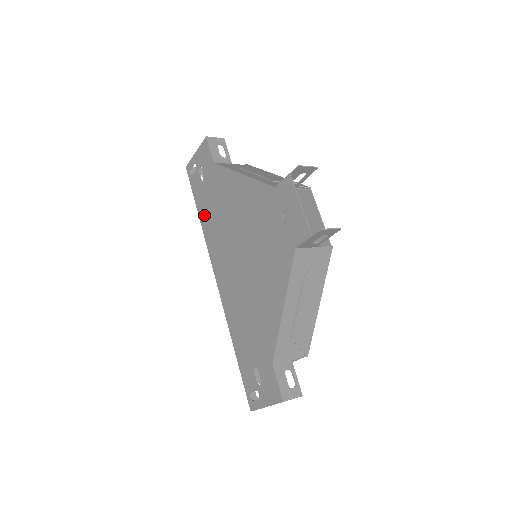
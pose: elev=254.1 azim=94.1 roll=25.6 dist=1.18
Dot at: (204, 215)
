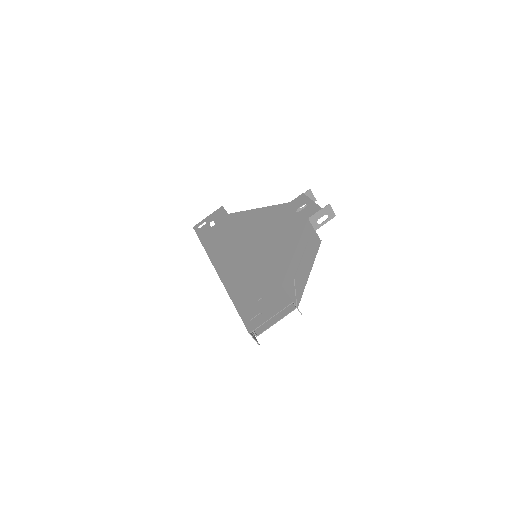
Dot at: (210, 242)
